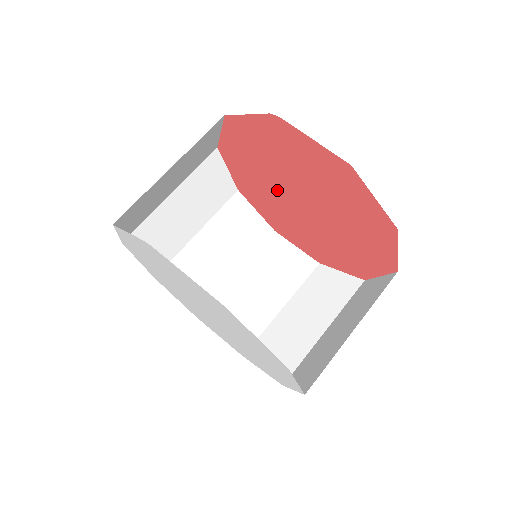
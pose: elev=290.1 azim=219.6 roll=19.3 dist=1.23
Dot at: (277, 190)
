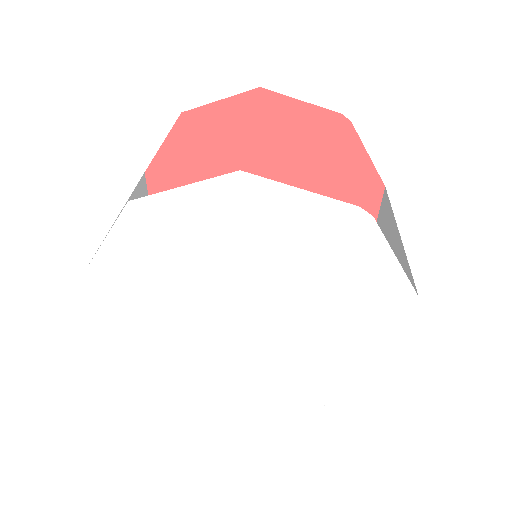
Dot at: occluded
